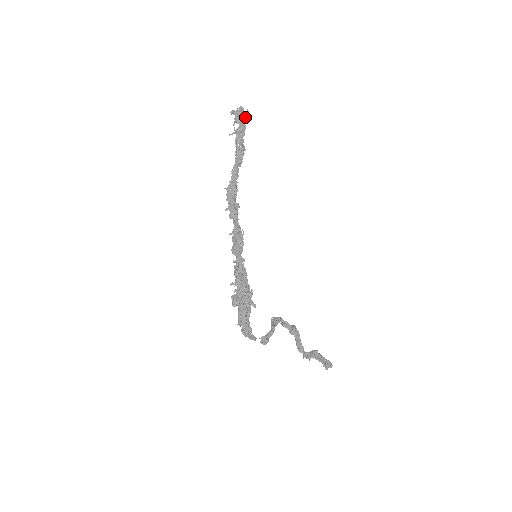
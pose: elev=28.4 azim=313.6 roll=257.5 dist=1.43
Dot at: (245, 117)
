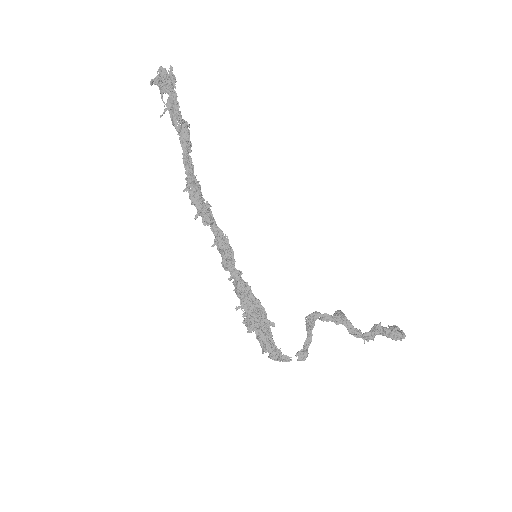
Dot at: (171, 79)
